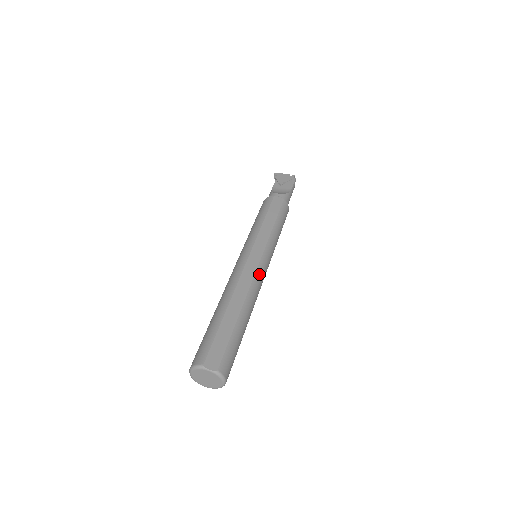
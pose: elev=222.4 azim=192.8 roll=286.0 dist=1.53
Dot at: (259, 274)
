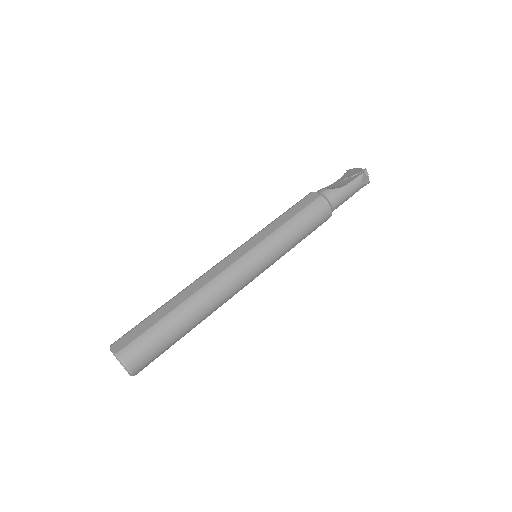
Dot at: (230, 272)
